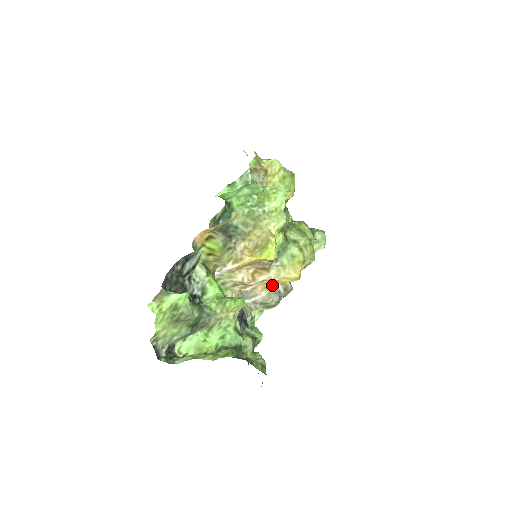
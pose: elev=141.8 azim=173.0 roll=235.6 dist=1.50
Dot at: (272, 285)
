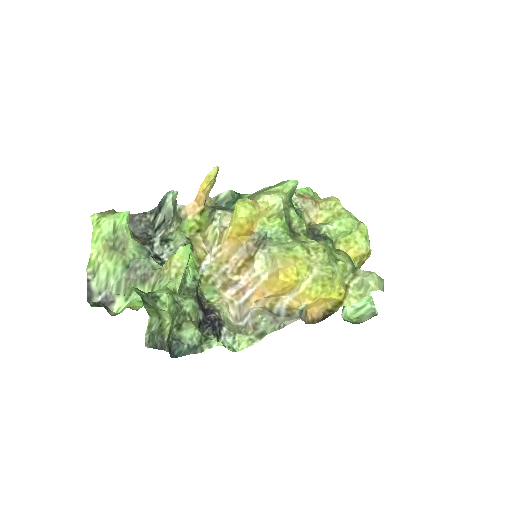
Dot at: (275, 308)
